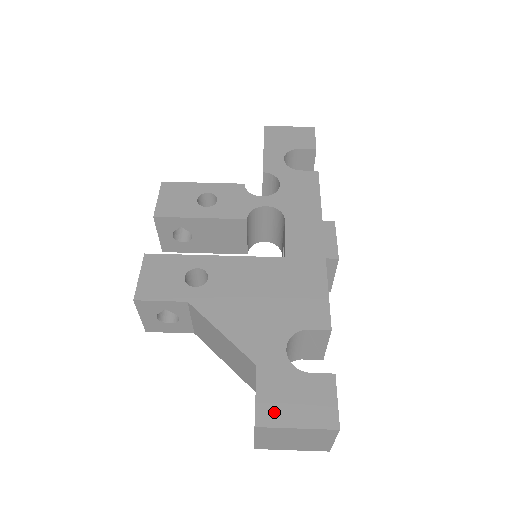
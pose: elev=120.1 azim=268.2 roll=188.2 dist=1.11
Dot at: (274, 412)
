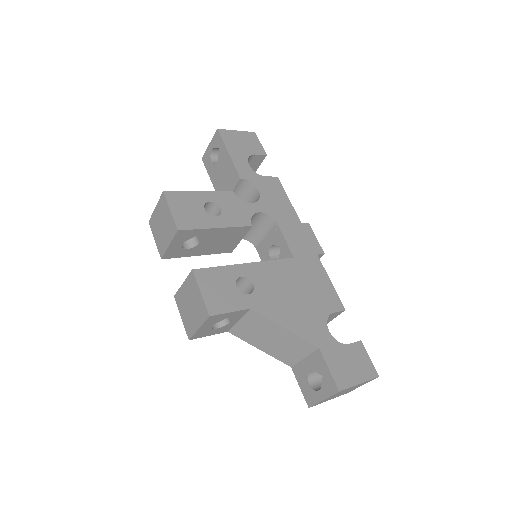
Dot at: (344, 377)
